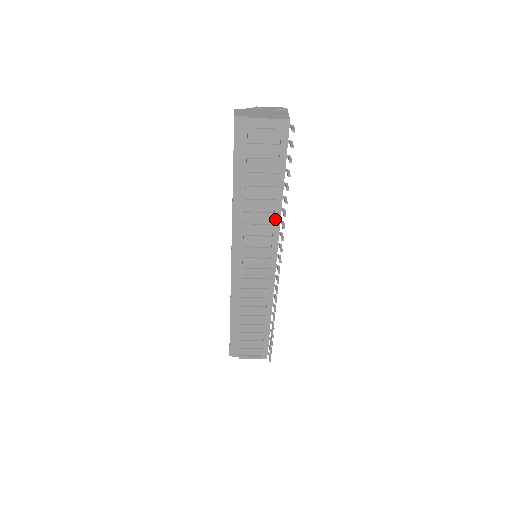
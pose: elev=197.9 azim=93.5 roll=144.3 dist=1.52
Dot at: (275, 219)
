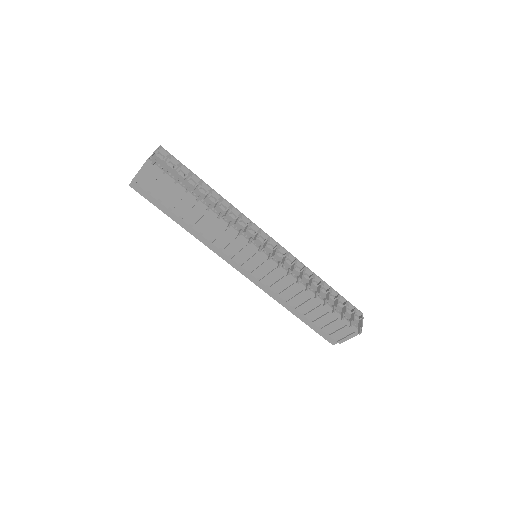
Dot at: (223, 224)
